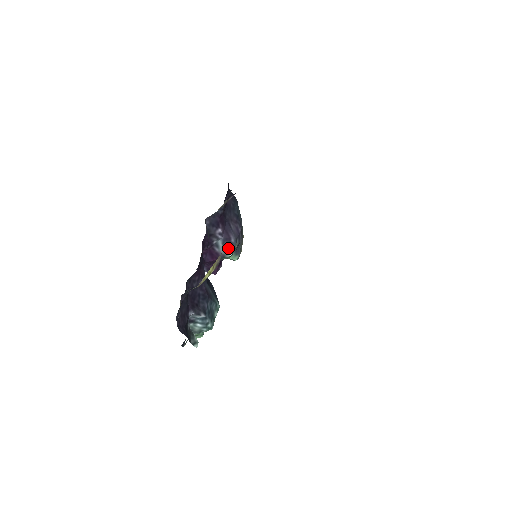
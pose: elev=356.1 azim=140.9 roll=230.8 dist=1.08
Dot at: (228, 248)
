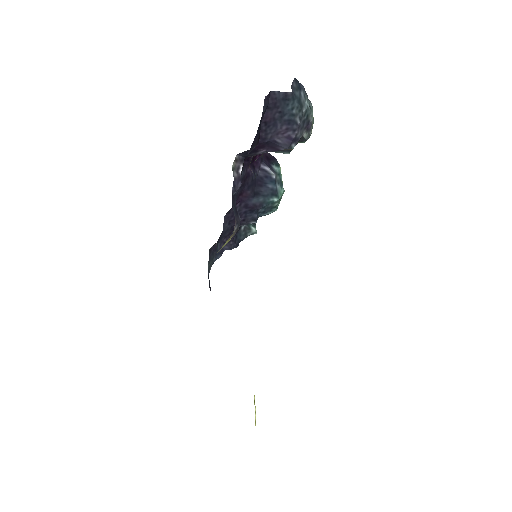
Dot at: (282, 151)
